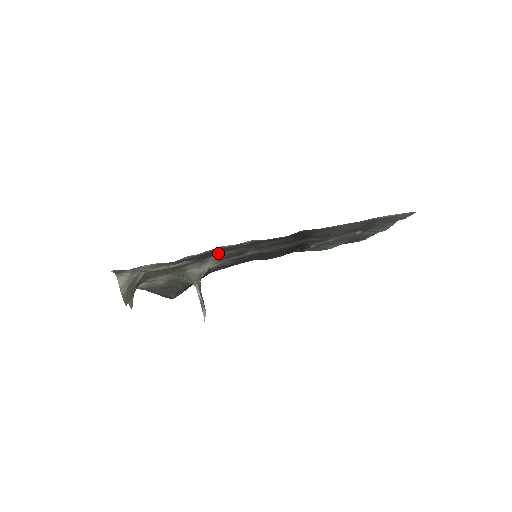
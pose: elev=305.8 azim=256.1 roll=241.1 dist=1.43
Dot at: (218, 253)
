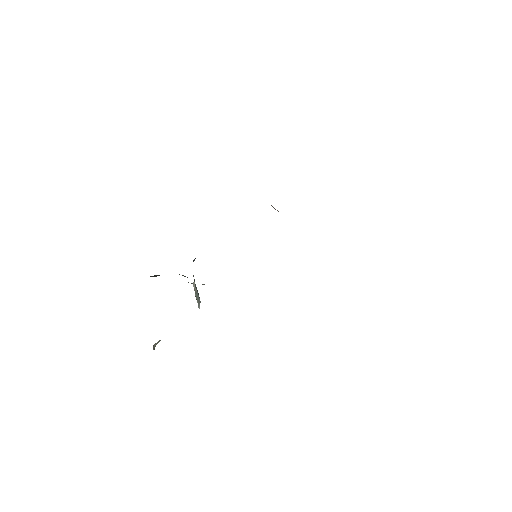
Dot at: occluded
